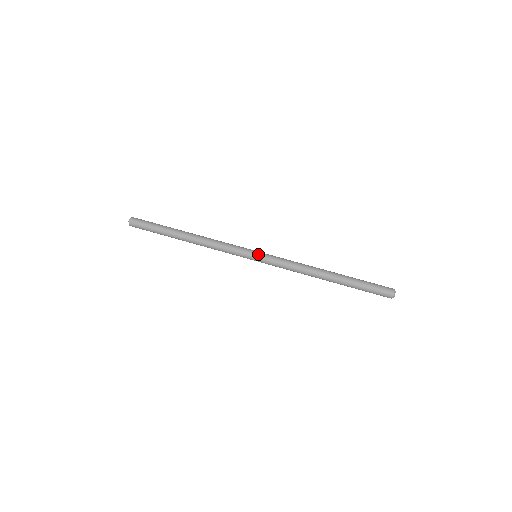
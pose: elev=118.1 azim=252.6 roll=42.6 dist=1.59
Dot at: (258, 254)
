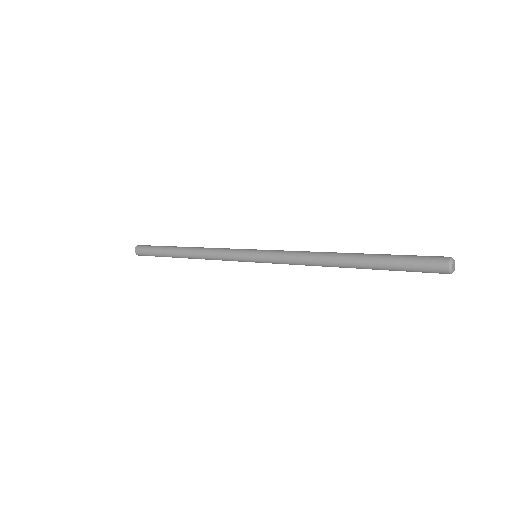
Dot at: occluded
